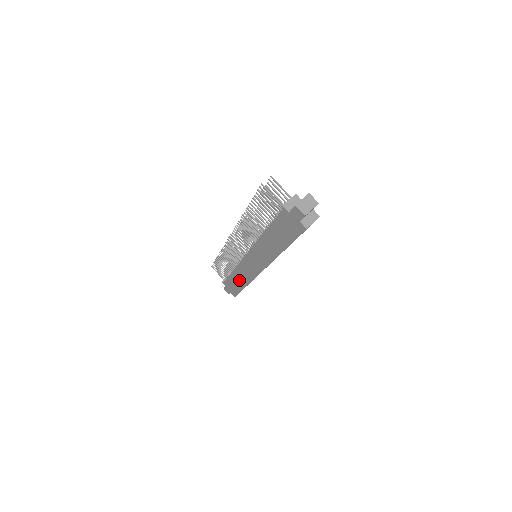
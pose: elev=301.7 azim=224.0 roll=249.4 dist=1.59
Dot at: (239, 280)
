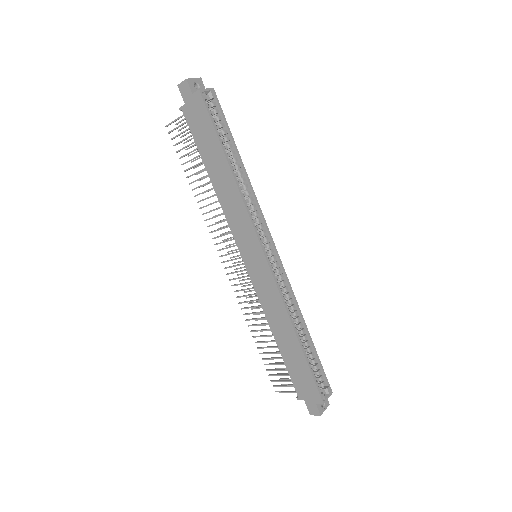
Dot at: (286, 338)
